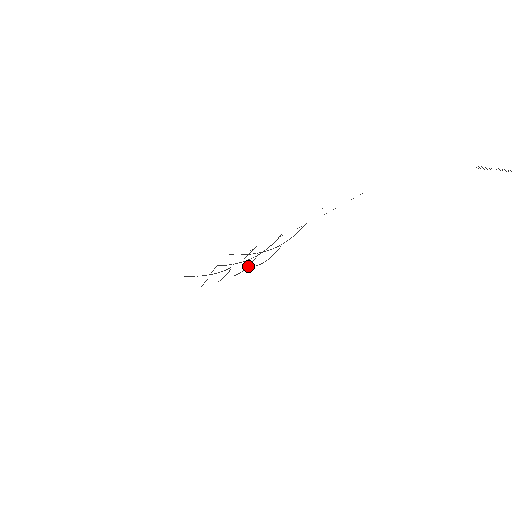
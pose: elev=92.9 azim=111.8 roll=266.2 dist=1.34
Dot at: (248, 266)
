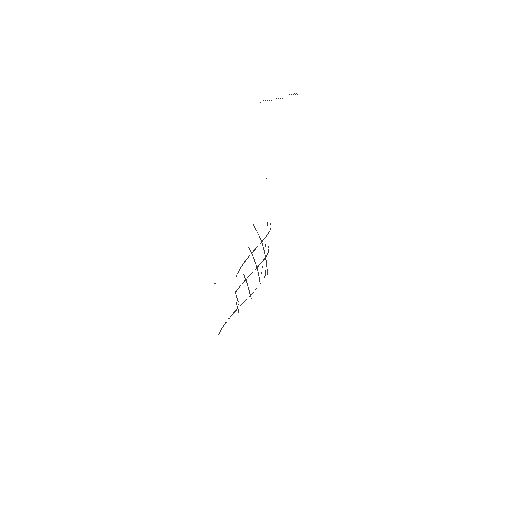
Dot at: occluded
